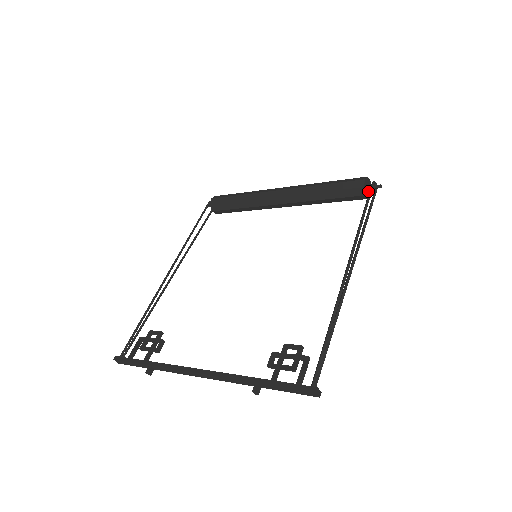
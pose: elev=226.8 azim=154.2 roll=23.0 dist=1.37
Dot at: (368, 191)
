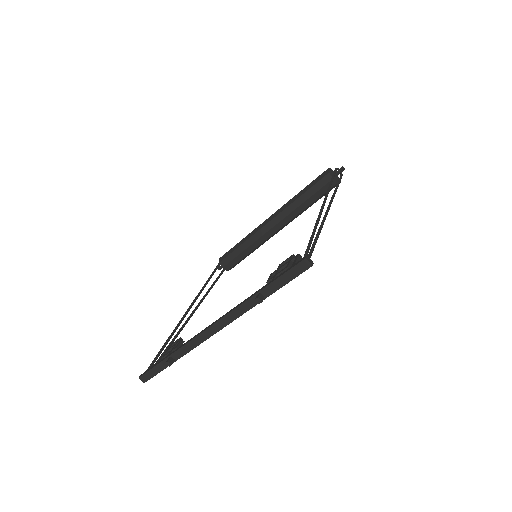
Dot at: (336, 178)
